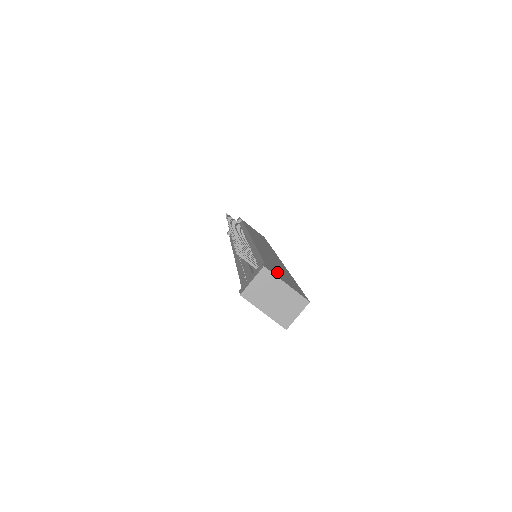
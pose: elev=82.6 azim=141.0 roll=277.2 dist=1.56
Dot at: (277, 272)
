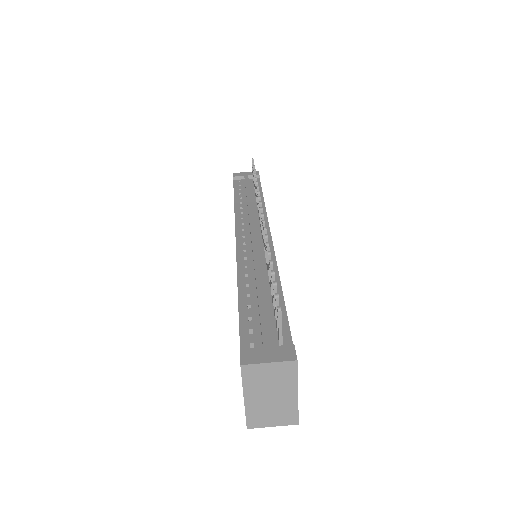
Dot at: occluded
